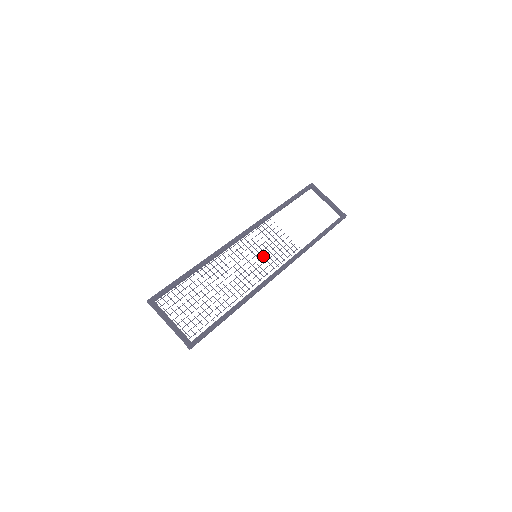
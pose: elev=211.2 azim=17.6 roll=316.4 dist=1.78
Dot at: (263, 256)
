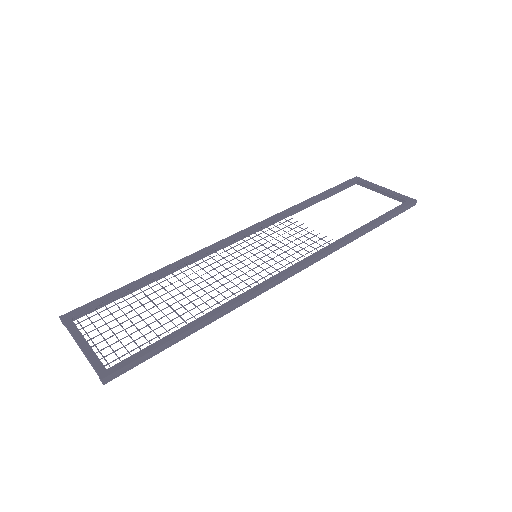
Dot at: (267, 254)
